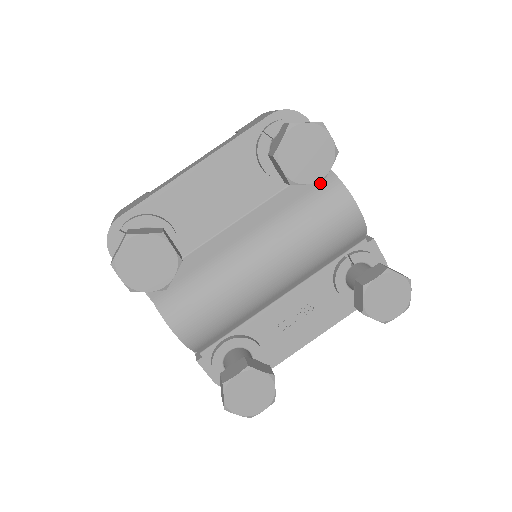
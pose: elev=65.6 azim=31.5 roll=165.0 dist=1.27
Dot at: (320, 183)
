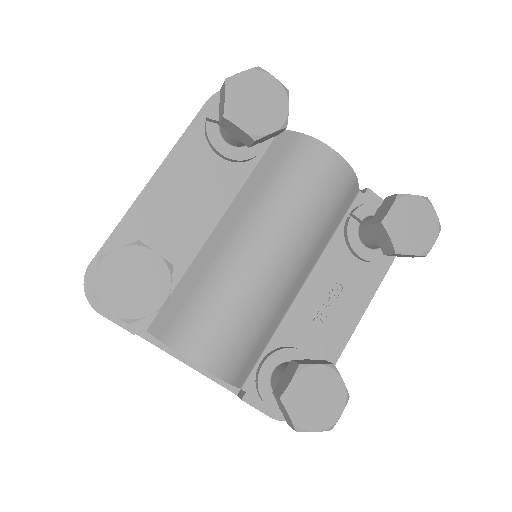
Dot at: (287, 147)
